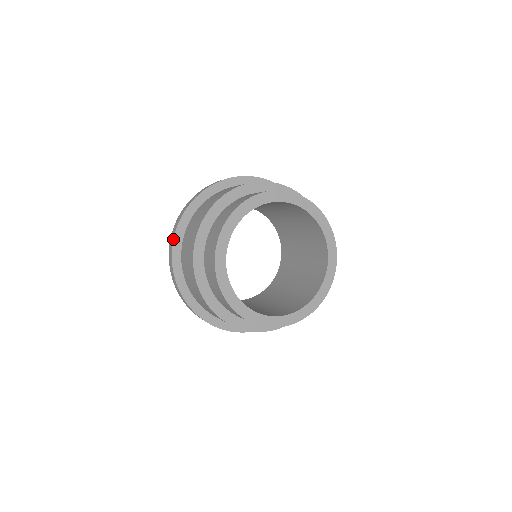
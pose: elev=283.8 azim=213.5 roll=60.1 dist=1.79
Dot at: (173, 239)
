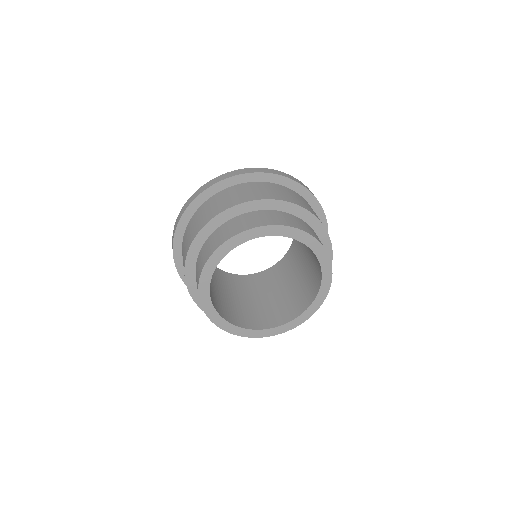
Dot at: (195, 197)
